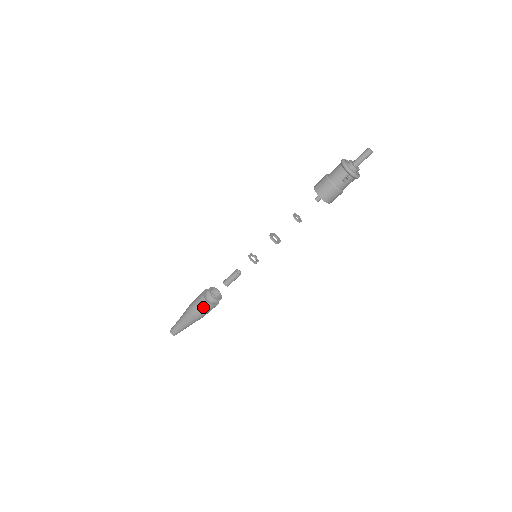
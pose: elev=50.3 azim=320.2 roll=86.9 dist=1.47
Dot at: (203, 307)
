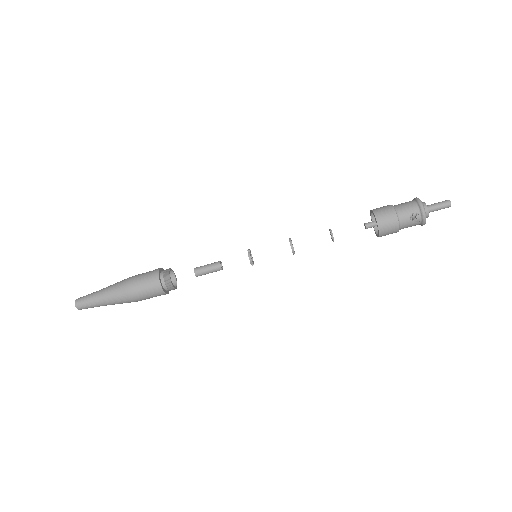
Dot at: (149, 284)
